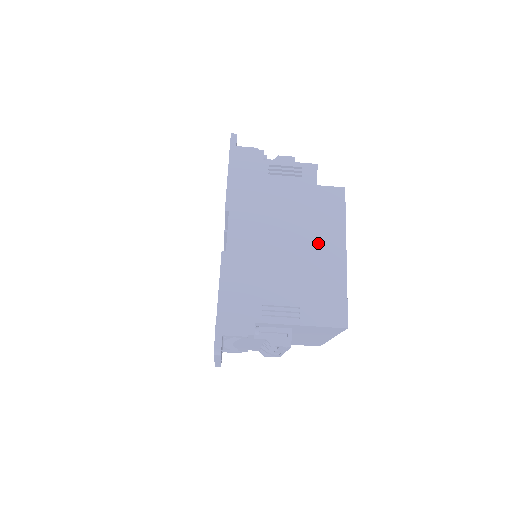
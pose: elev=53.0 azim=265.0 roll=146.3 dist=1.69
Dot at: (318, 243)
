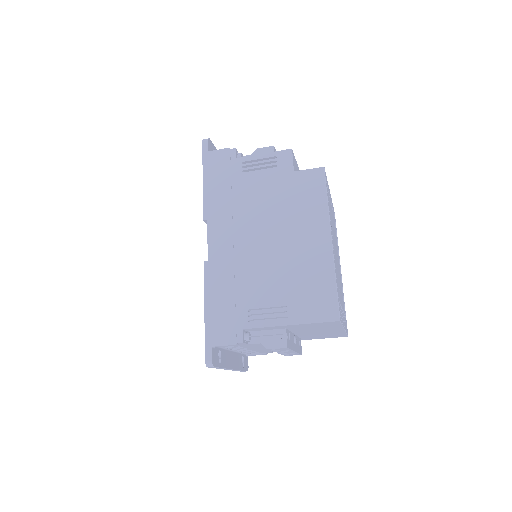
Dot at: (300, 234)
